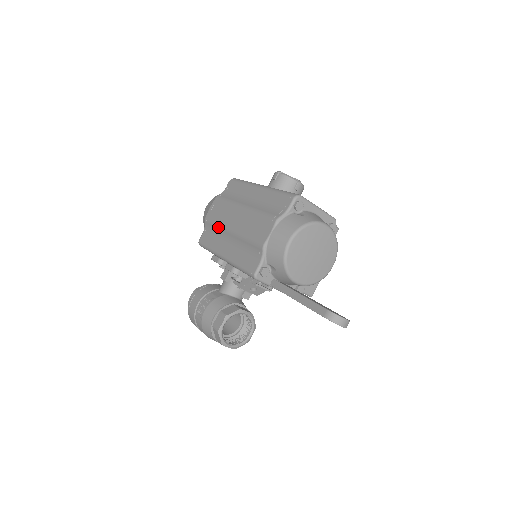
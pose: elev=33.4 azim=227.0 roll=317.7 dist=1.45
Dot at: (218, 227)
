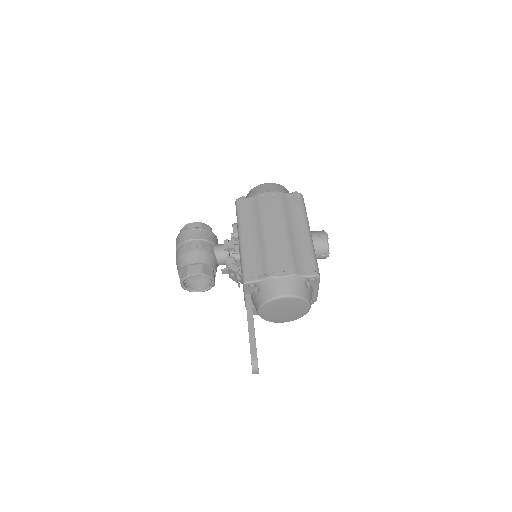
Dot at: (259, 215)
